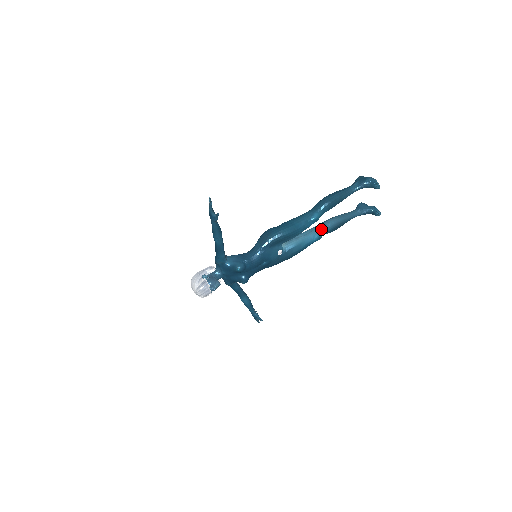
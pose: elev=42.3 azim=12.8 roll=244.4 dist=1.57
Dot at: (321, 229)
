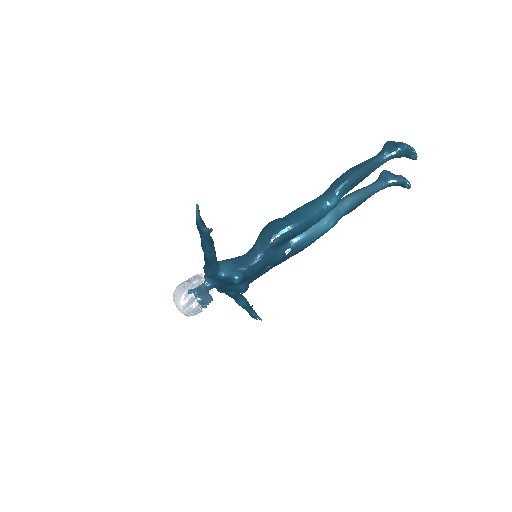
Dot at: (337, 212)
